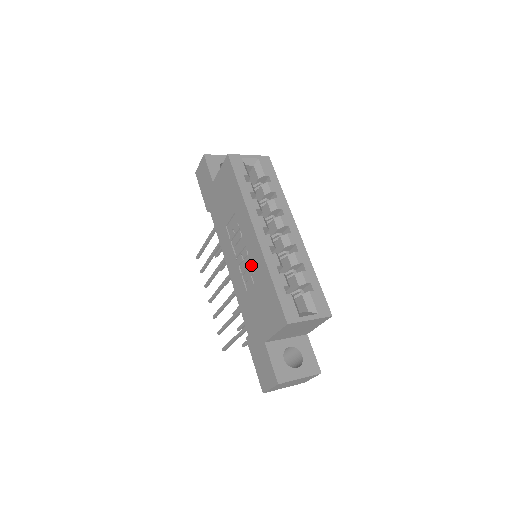
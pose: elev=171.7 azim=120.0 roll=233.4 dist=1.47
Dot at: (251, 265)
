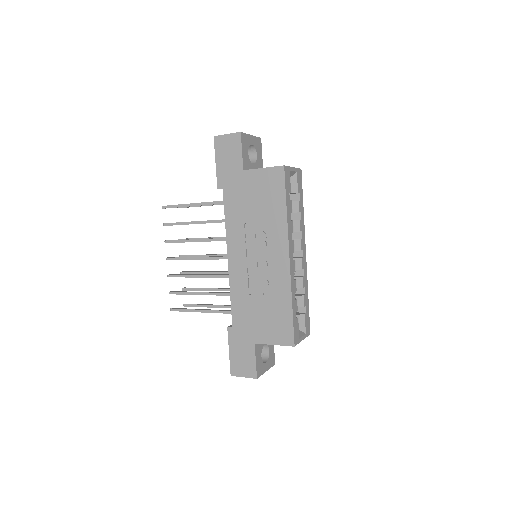
Dot at: (267, 278)
